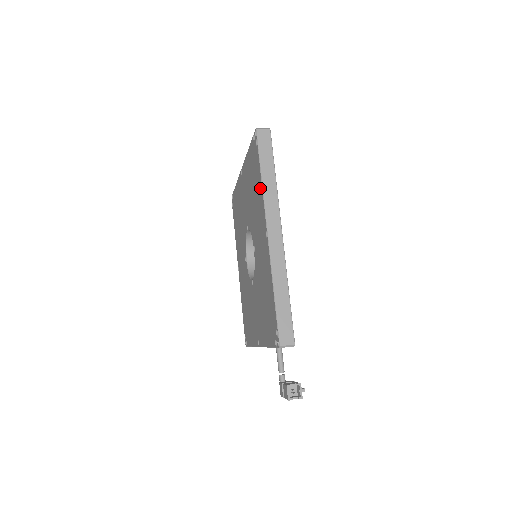
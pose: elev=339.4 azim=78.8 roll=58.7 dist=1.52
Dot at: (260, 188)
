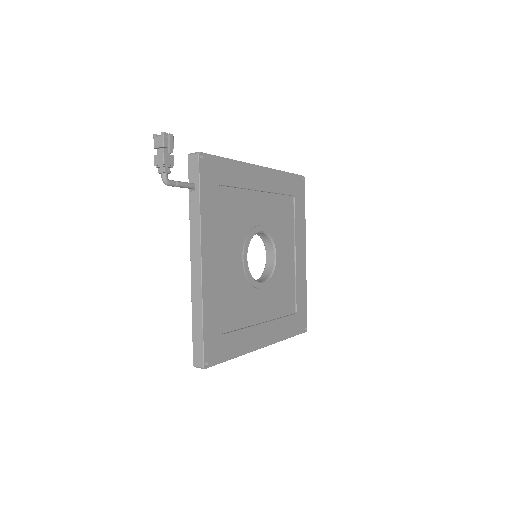
Dot at: occluded
